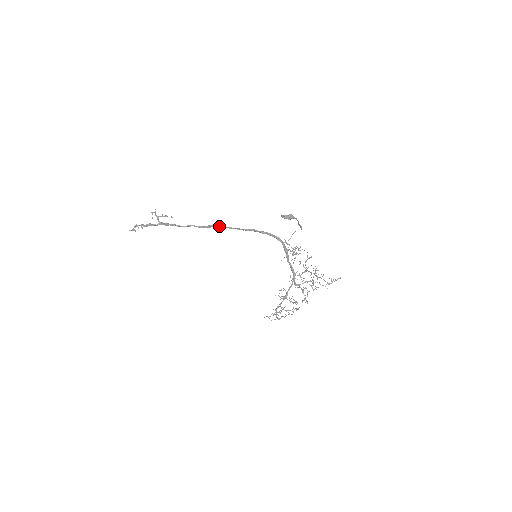
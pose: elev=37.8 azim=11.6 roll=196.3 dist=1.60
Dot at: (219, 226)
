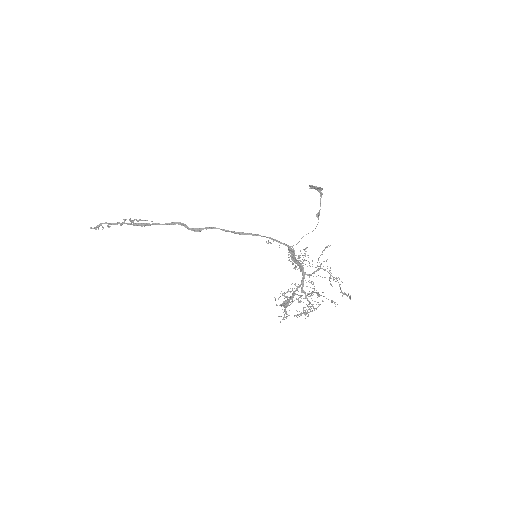
Dot at: (213, 227)
